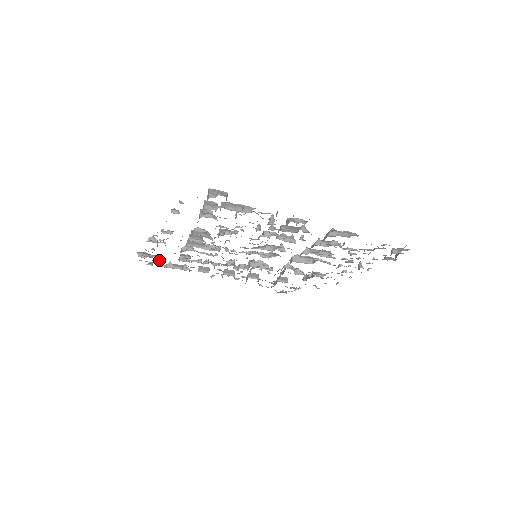
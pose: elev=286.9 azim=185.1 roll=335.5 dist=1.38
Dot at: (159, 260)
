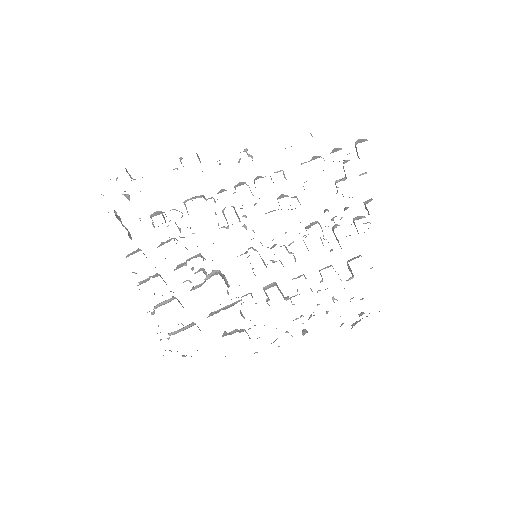
Dot at: occluded
